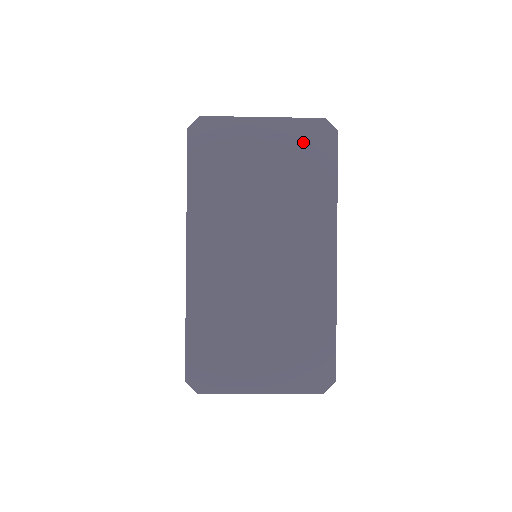
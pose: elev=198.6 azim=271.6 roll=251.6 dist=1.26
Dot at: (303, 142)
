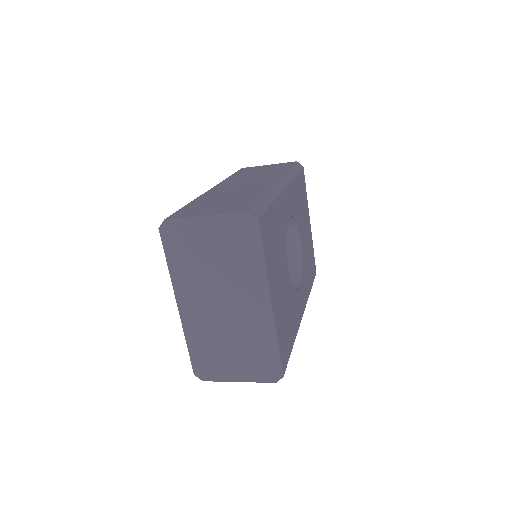
Dot at: (235, 230)
